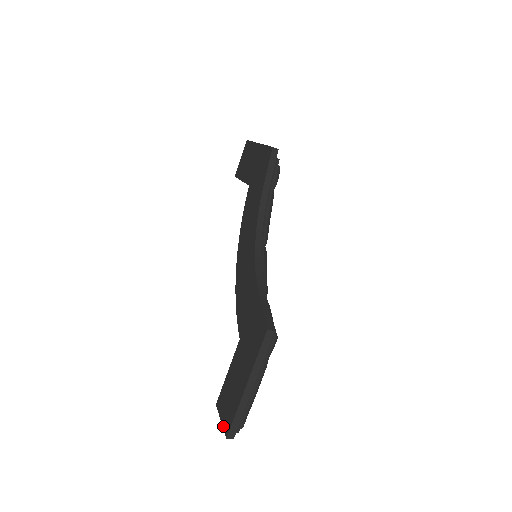
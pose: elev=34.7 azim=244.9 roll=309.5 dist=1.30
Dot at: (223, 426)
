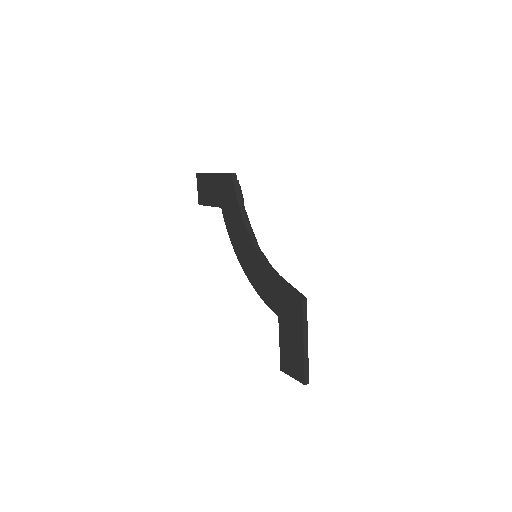
Dot at: (297, 379)
